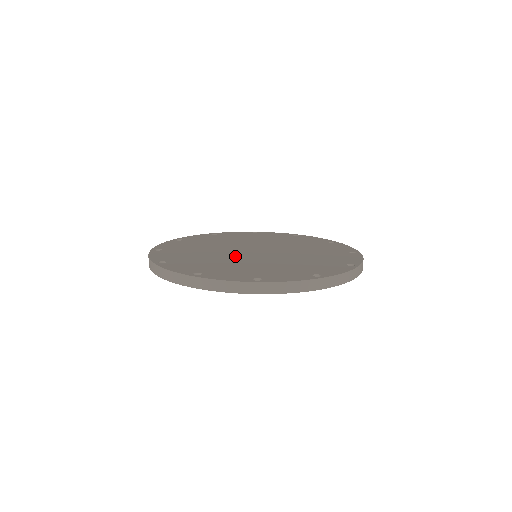
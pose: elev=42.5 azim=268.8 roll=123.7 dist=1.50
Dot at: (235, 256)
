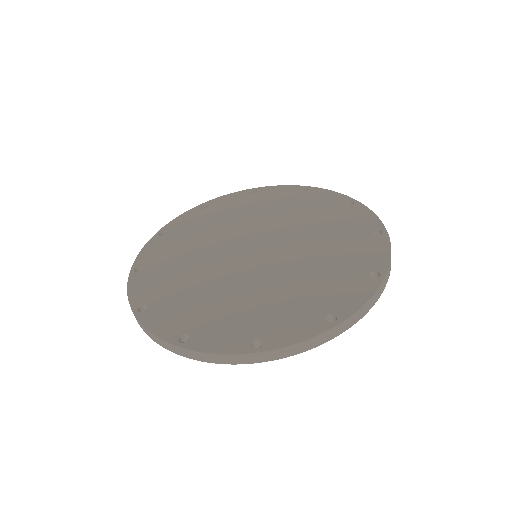
Dot at: (229, 273)
